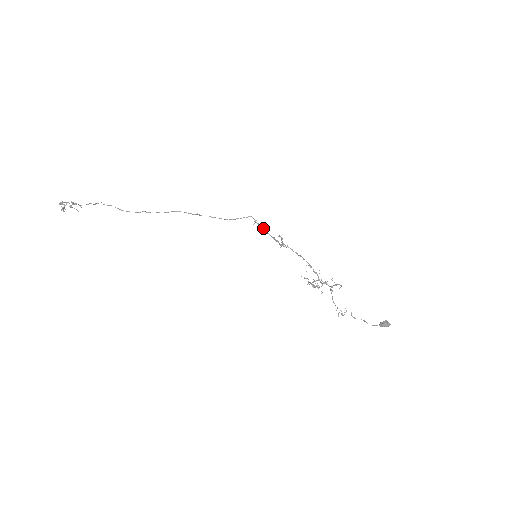
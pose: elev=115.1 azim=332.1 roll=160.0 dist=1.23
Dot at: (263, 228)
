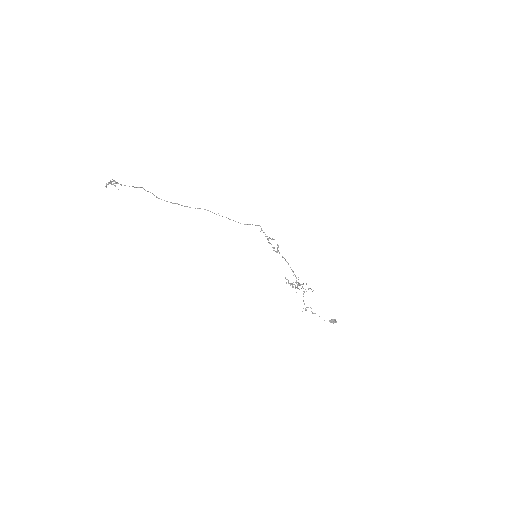
Dot at: (267, 236)
